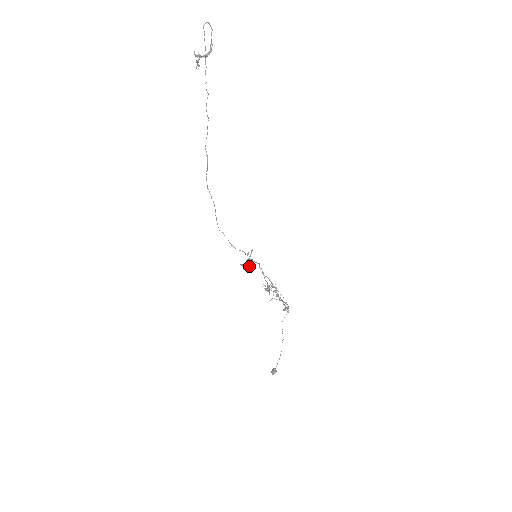
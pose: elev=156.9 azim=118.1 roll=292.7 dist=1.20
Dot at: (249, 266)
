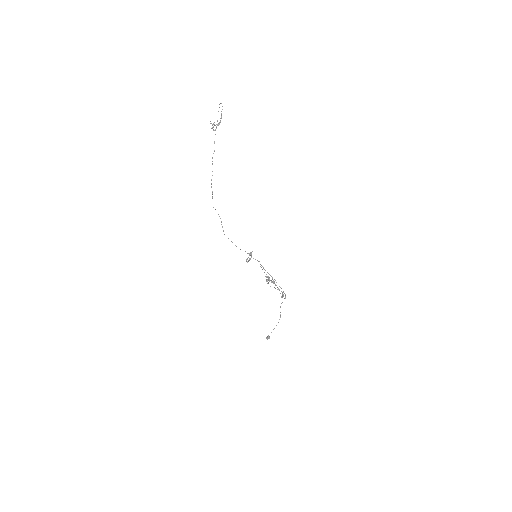
Dot at: (247, 262)
